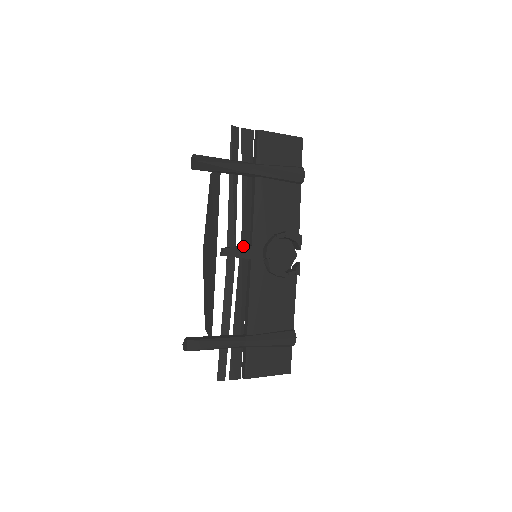
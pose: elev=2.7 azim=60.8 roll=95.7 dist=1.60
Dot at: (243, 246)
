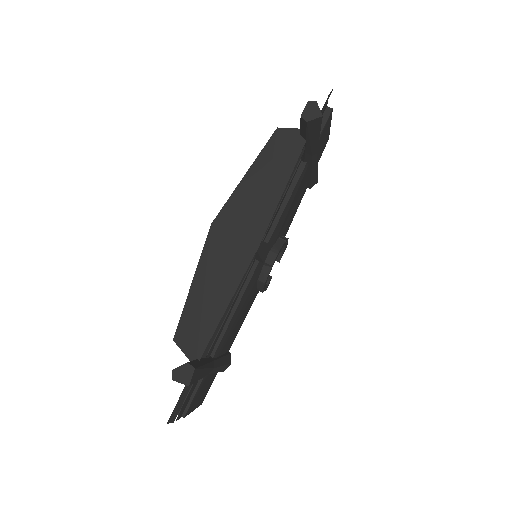
Dot at: occluded
